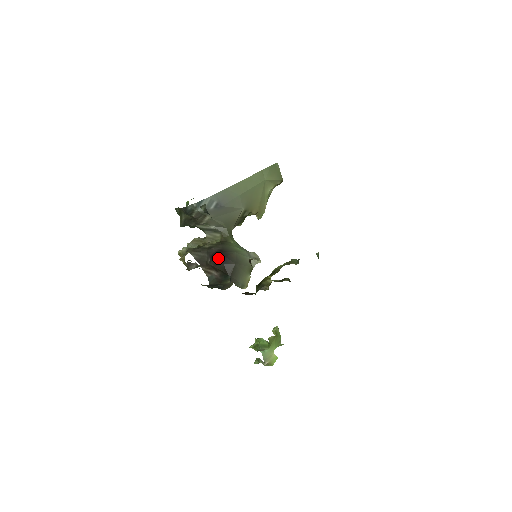
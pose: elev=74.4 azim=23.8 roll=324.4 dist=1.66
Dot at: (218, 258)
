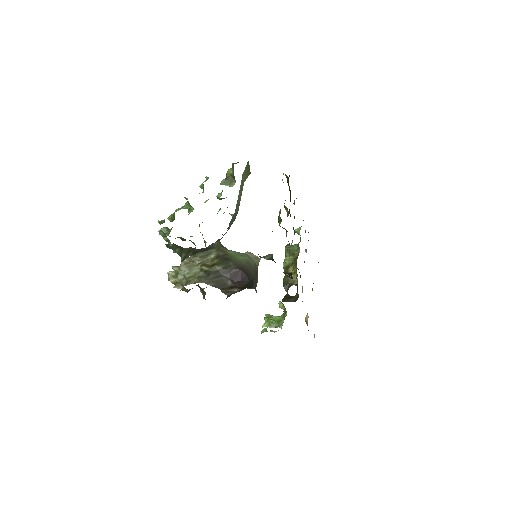
Dot at: (241, 278)
